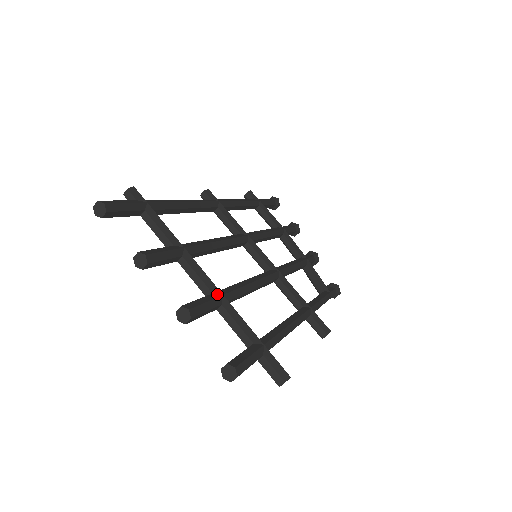
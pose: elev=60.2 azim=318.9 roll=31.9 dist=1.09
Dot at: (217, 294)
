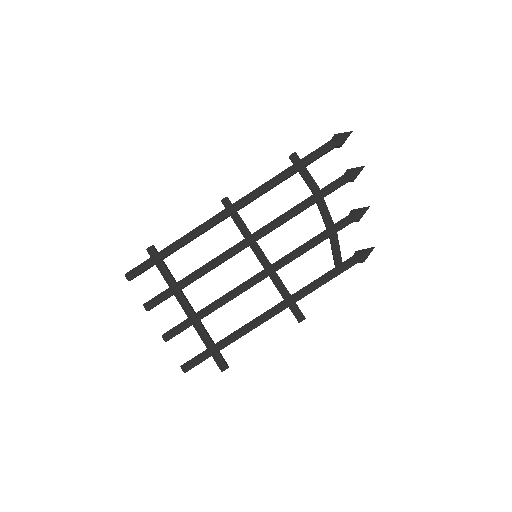
Dot at: (190, 319)
